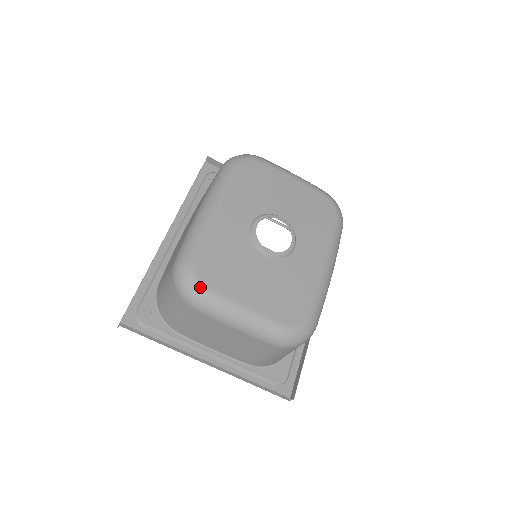
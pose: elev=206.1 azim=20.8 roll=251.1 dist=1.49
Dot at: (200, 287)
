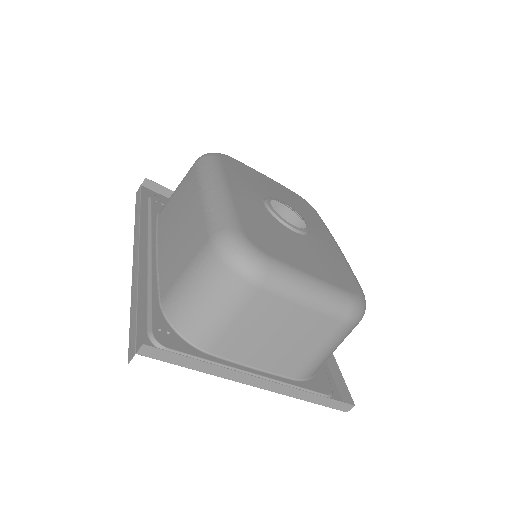
Dot at: (262, 255)
